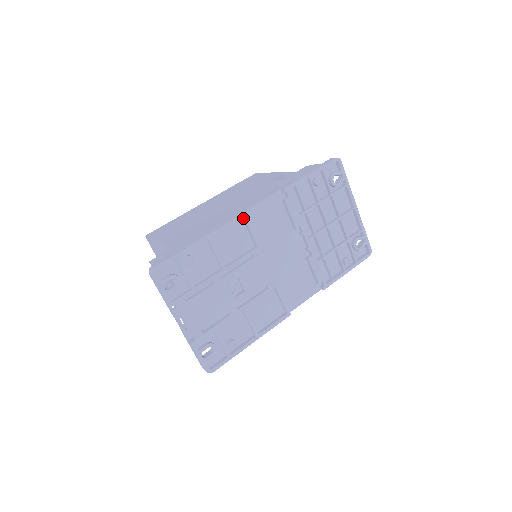
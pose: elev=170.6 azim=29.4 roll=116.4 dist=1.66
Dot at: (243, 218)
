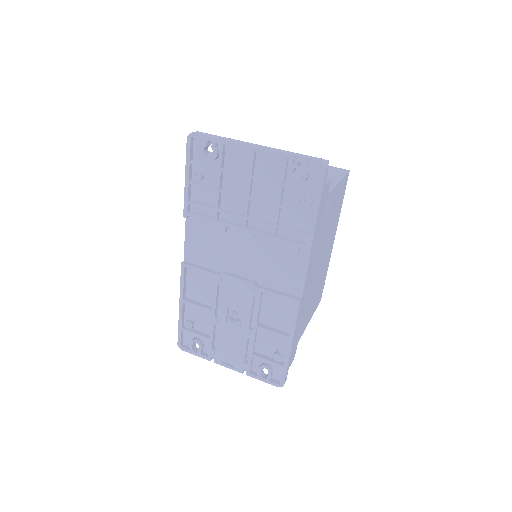
Dot at: (186, 266)
